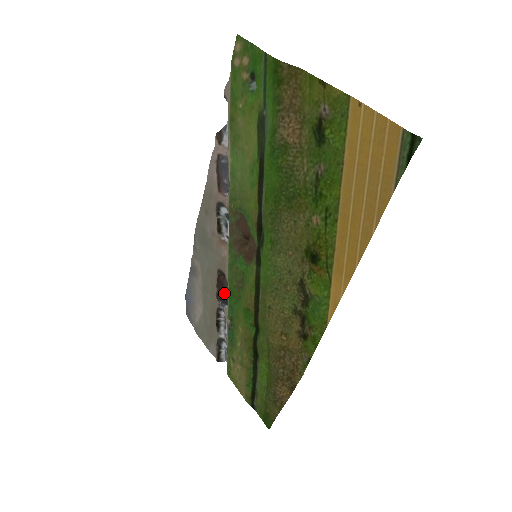
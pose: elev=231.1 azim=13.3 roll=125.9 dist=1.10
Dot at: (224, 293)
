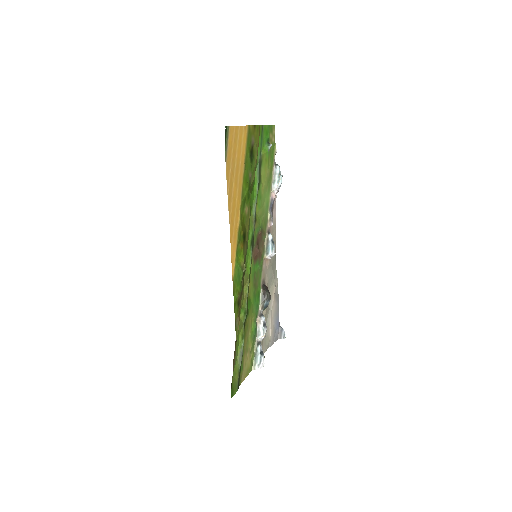
Dot at: (268, 303)
